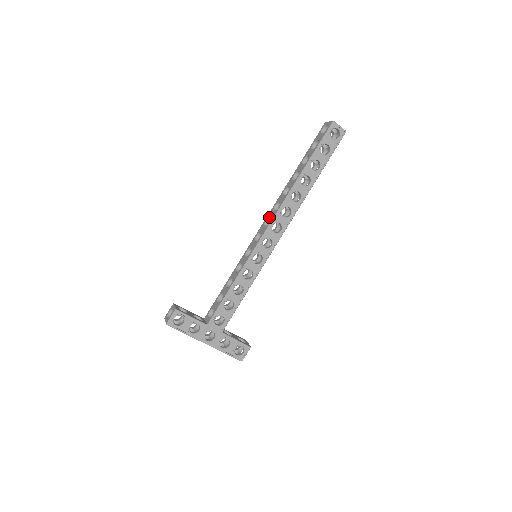
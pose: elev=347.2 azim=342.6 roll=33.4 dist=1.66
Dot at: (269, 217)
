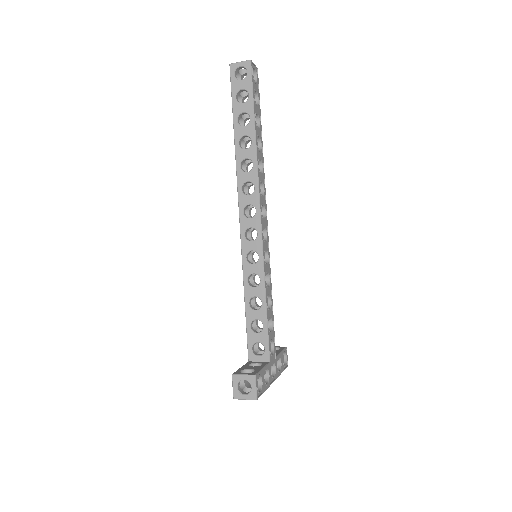
Dot at: (247, 205)
